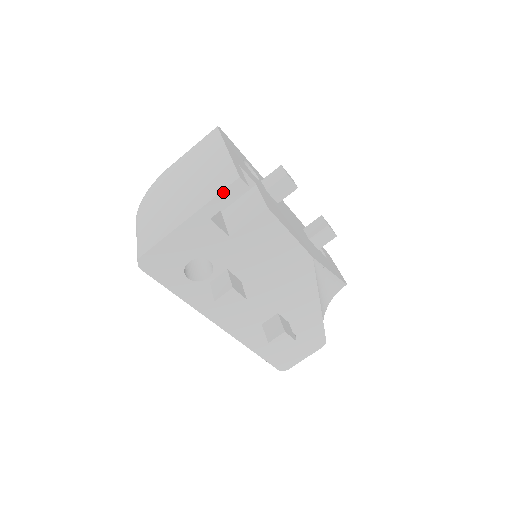
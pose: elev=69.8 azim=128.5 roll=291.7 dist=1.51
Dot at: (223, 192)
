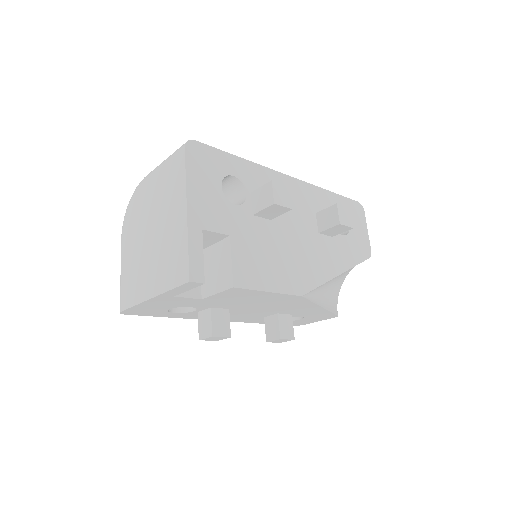
Dot at: (177, 288)
